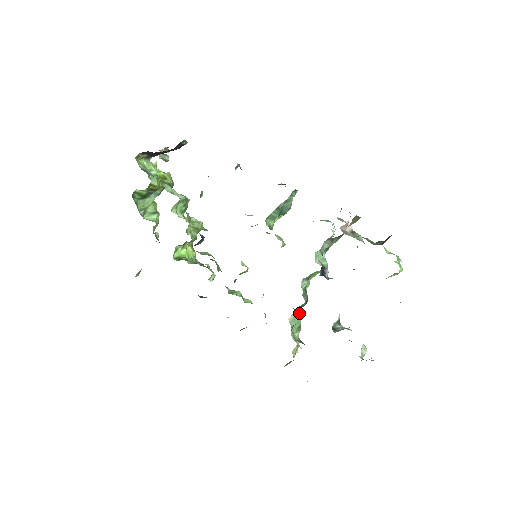
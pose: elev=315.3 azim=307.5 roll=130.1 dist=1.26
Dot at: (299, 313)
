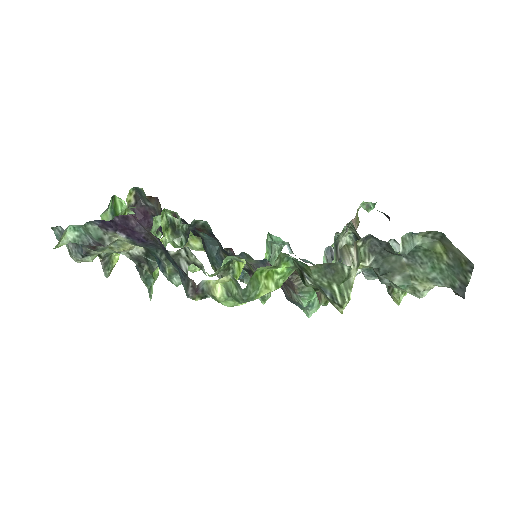
Dot at: occluded
